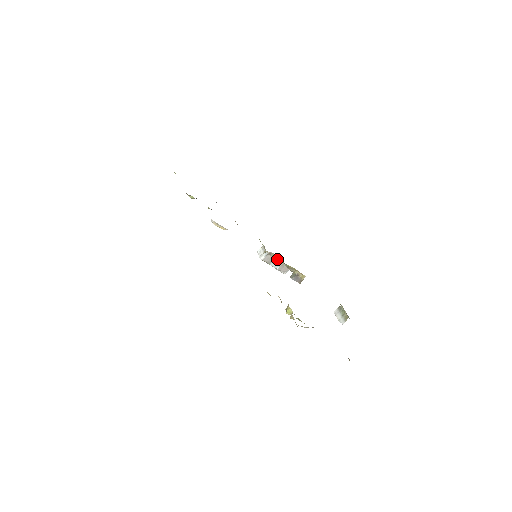
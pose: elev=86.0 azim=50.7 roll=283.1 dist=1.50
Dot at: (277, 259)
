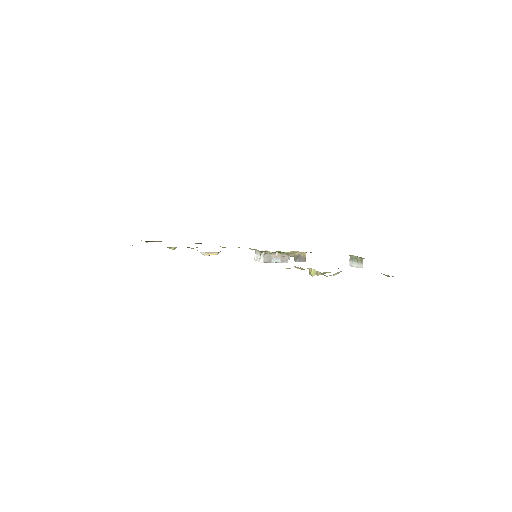
Dot at: (274, 254)
